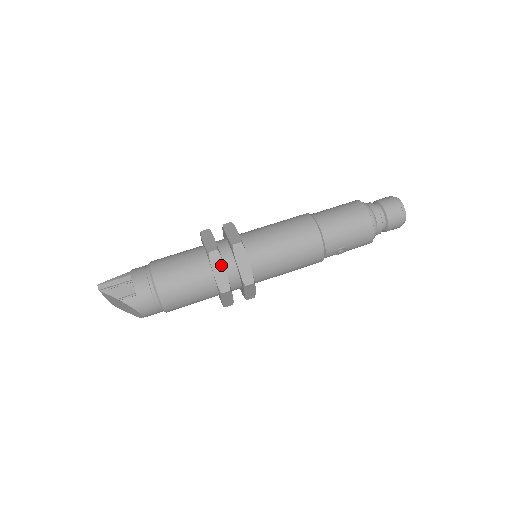
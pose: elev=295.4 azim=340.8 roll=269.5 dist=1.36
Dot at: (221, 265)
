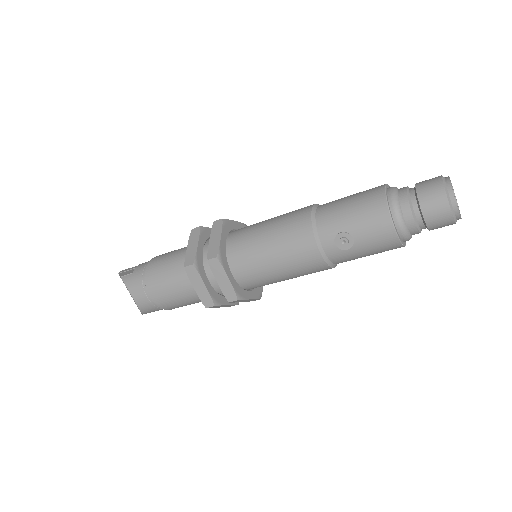
Dot at: (196, 240)
